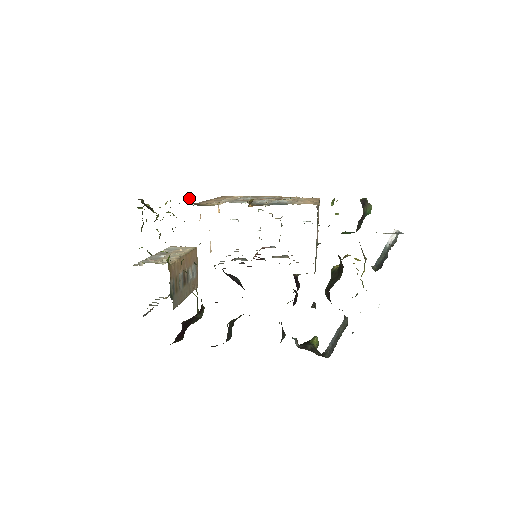
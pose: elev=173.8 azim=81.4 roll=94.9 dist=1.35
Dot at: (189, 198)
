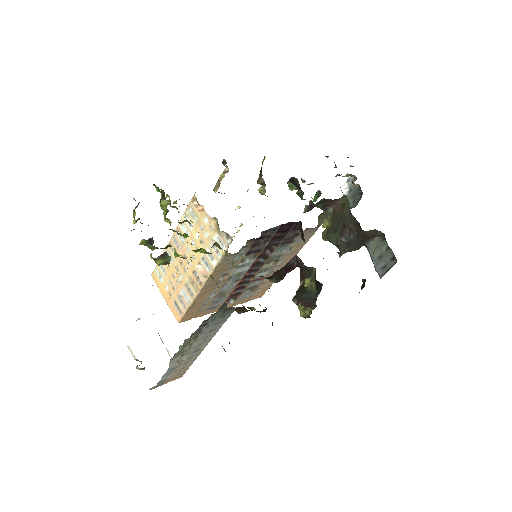
Dot at: occluded
